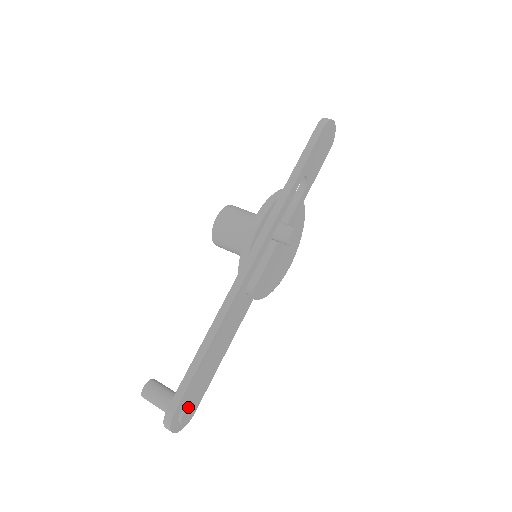
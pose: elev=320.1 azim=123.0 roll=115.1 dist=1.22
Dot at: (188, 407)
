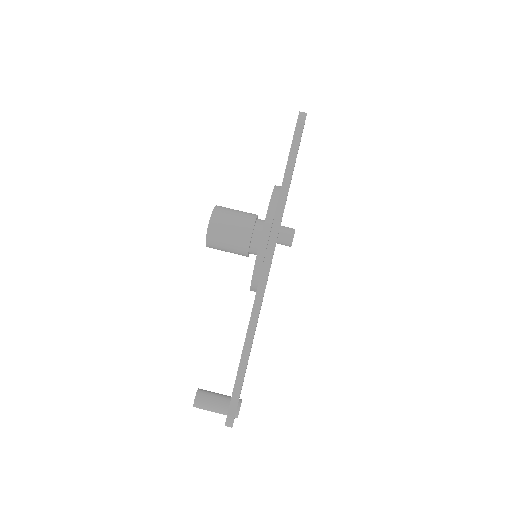
Dot at: (240, 405)
